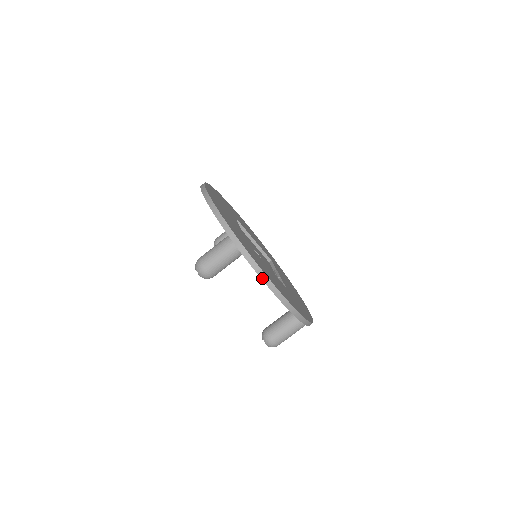
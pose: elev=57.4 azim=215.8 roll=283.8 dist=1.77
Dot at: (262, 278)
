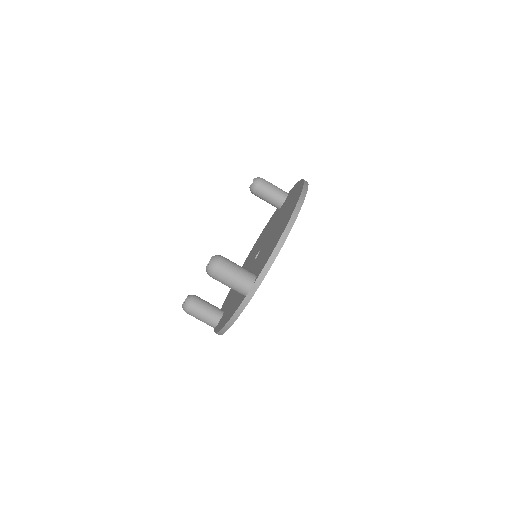
Dot at: (230, 320)
